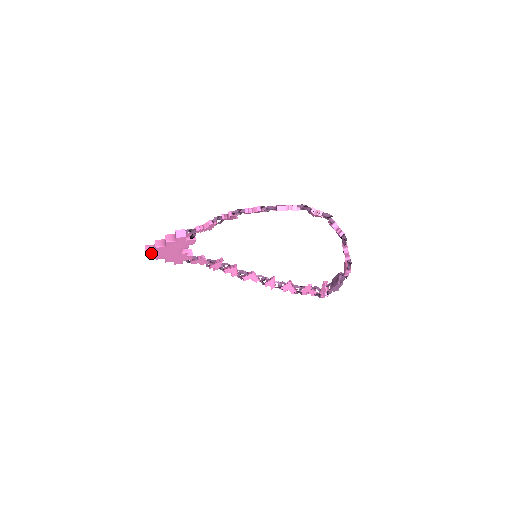
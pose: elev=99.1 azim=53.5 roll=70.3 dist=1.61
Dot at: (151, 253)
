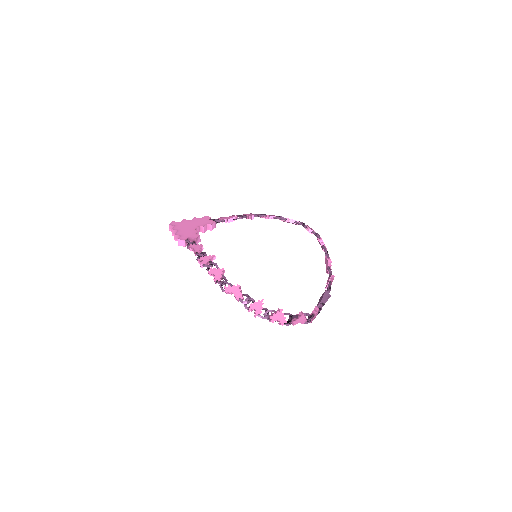
Dot at: occluded
